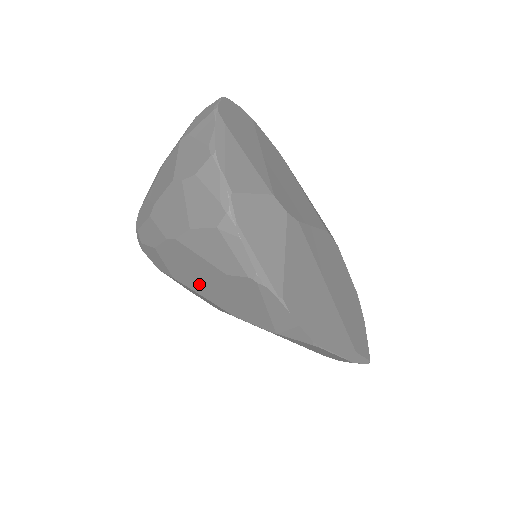
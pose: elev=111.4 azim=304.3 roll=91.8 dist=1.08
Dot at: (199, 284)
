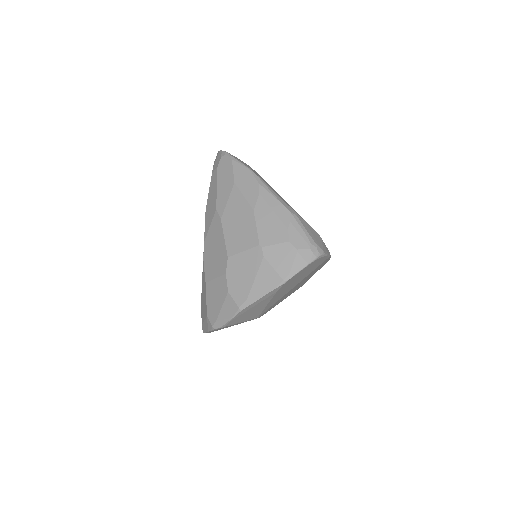
Dot at: occluded
